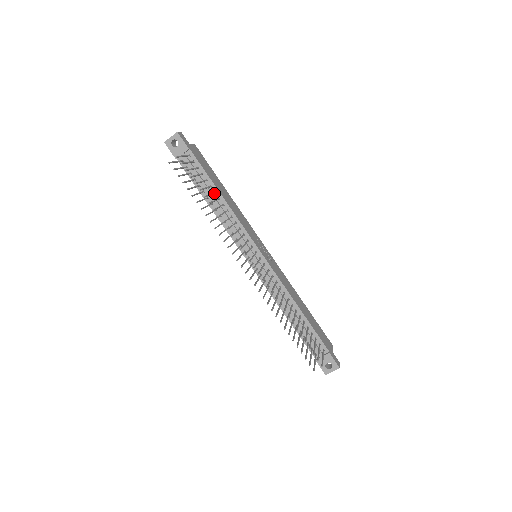
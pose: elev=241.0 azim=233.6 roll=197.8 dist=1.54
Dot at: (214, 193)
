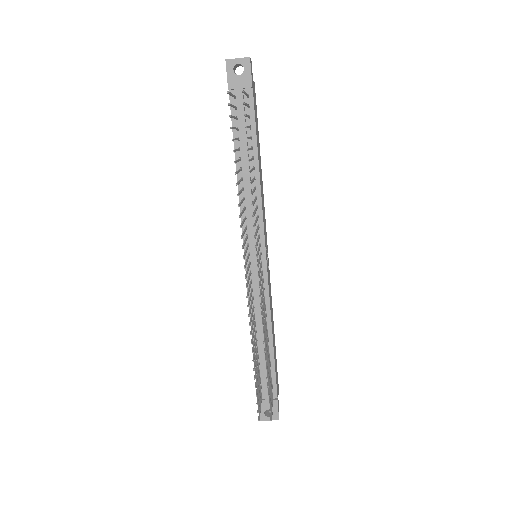
Dot at: occluded
